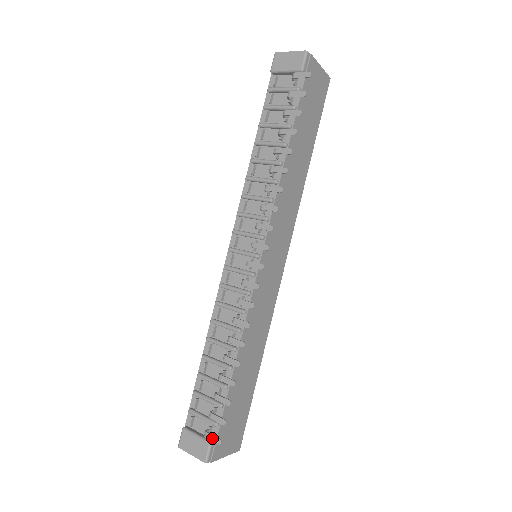
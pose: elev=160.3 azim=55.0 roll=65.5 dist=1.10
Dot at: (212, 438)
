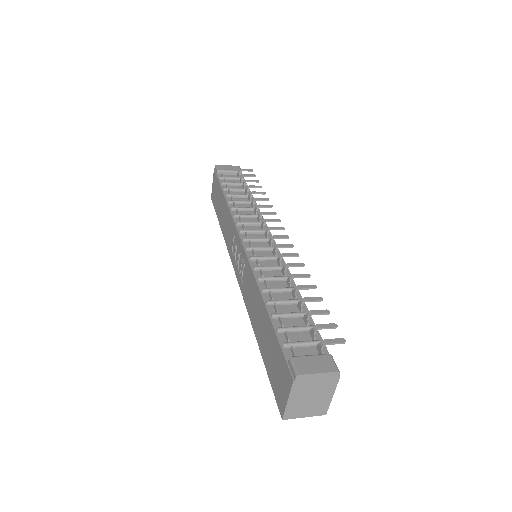
Dot at: (334, 340)
